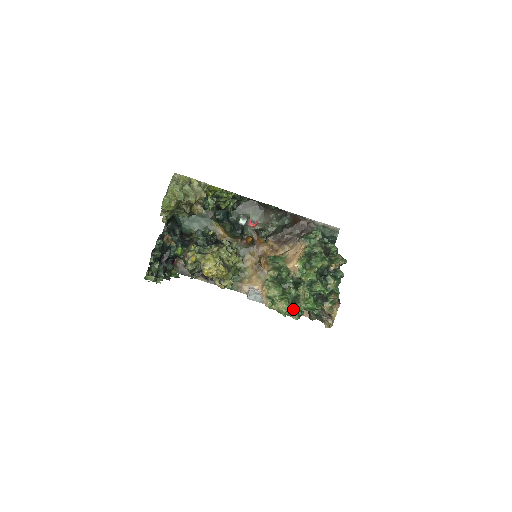
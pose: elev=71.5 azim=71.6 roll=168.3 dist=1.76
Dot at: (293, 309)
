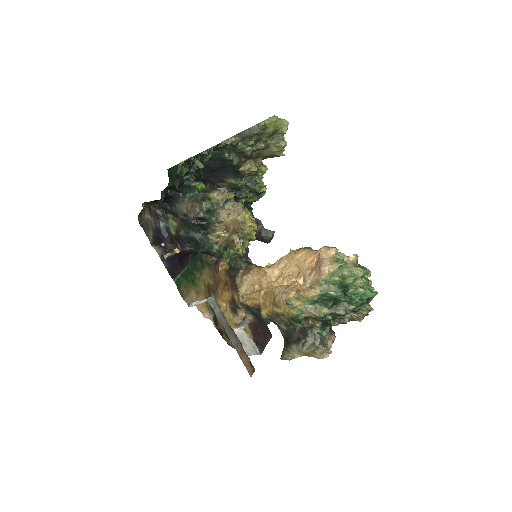
Dot at: (348, 288)
